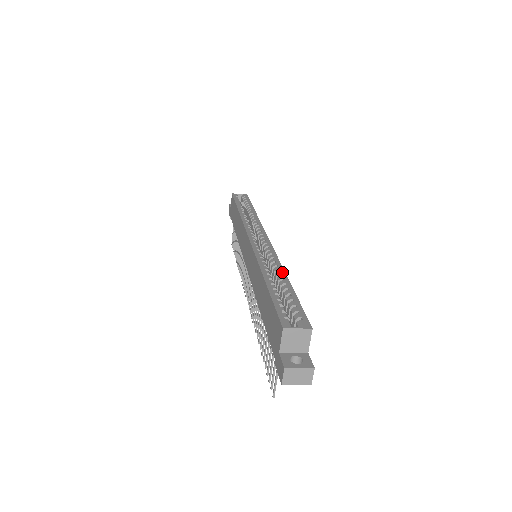
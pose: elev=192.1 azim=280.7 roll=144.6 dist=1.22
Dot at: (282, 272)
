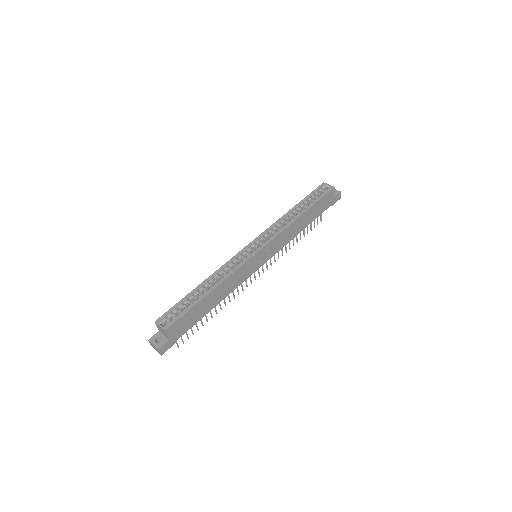
Dot at: (217, 284)
